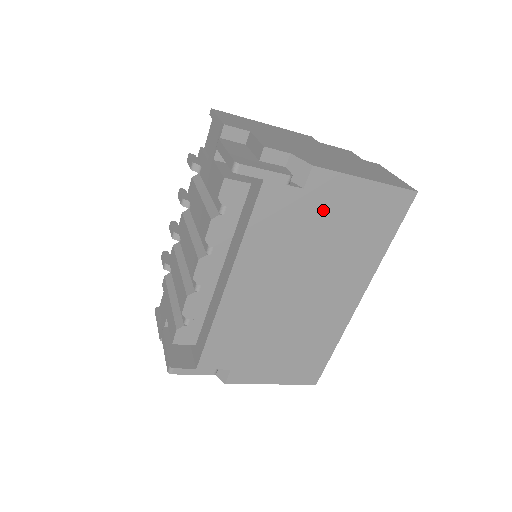
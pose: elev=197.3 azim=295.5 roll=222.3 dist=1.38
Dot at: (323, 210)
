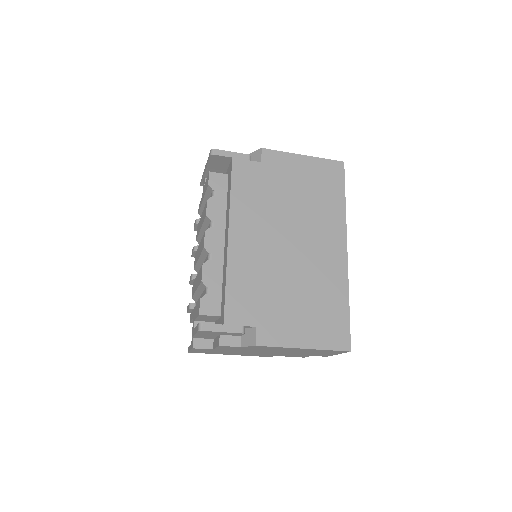
Dot at: (281, 176)
